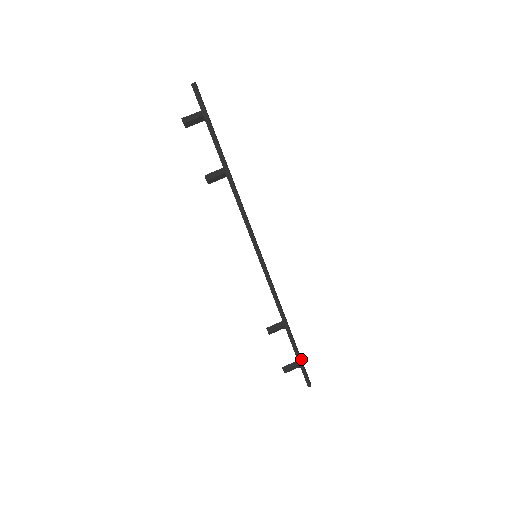
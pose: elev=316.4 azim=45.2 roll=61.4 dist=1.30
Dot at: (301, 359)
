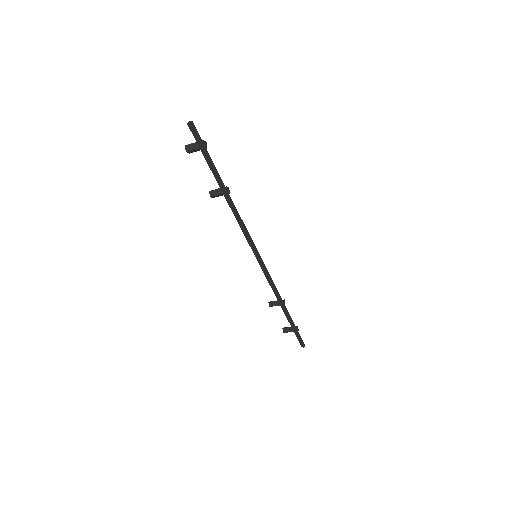
Dot at: (296, 329)
